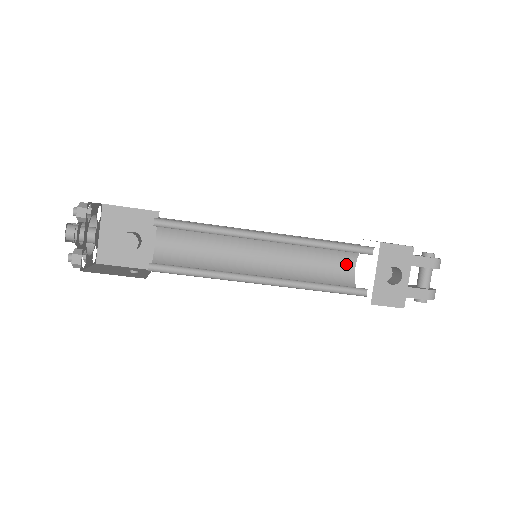
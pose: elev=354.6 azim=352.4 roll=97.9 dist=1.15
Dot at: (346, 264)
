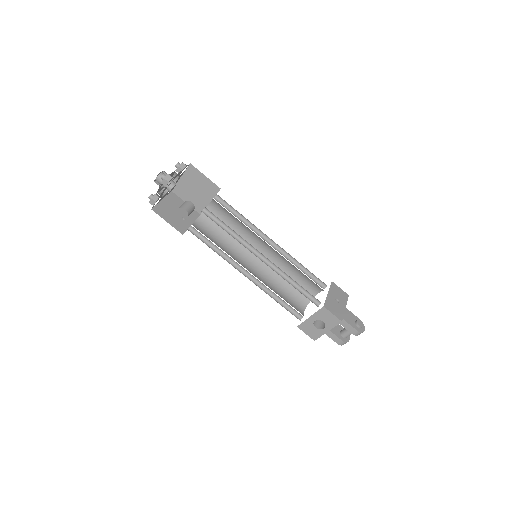
Dot at: (313, 289)
